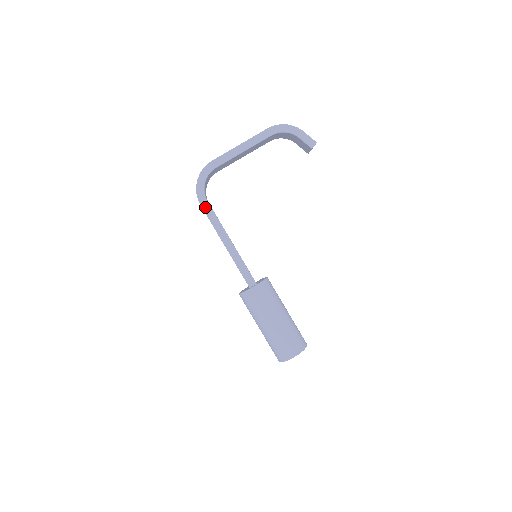
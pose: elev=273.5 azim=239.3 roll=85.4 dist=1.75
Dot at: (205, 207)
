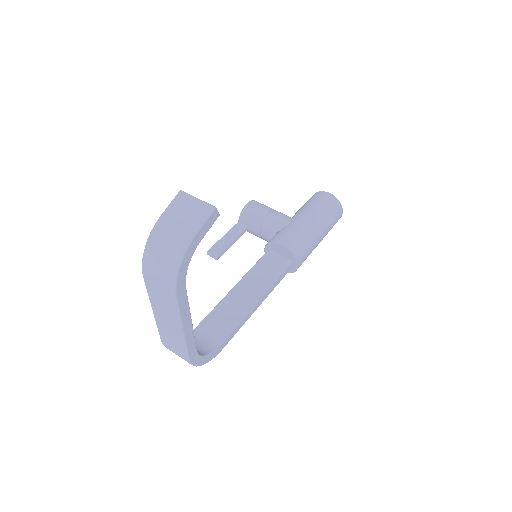
Dot at: (226, 343)
